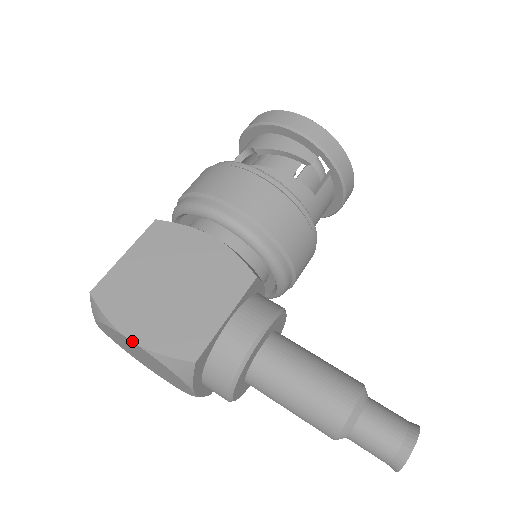
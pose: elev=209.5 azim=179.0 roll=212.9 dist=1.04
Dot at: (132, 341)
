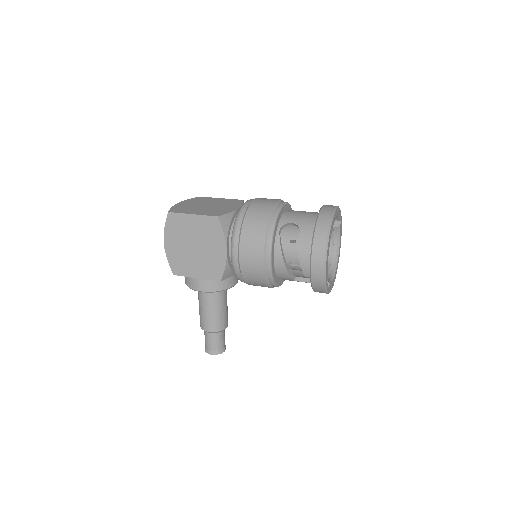
Dot at: (164, 245)
